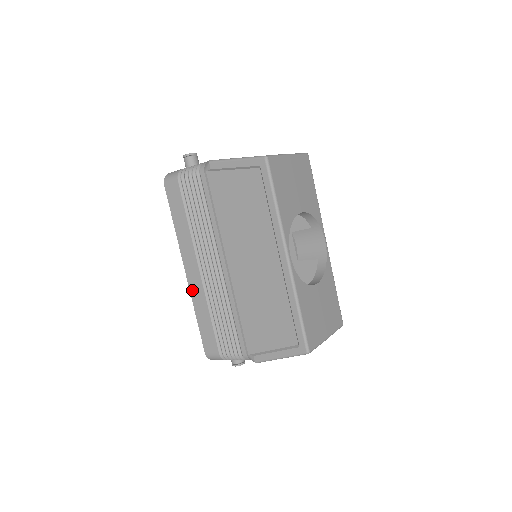
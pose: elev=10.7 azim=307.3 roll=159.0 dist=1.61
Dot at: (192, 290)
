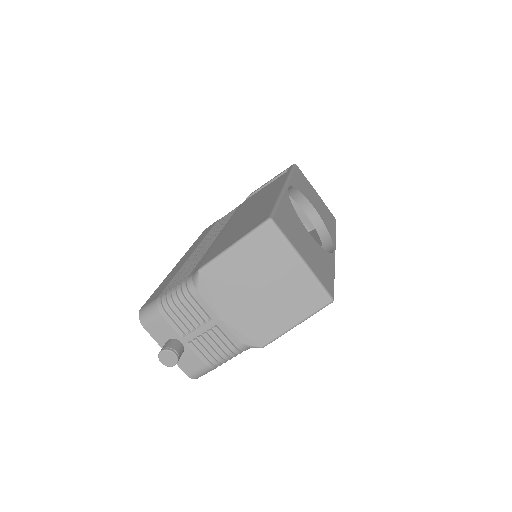
Dot at: (174, 269)
